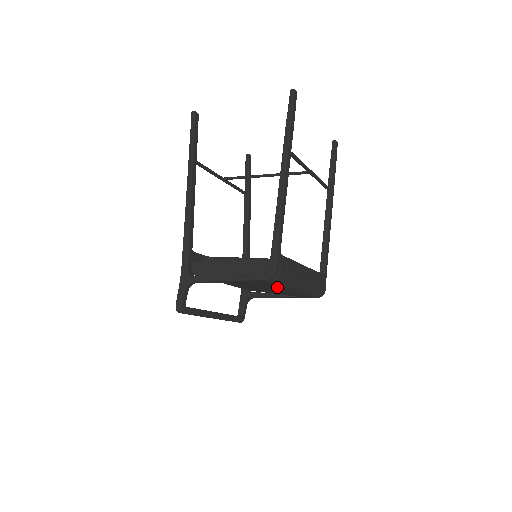
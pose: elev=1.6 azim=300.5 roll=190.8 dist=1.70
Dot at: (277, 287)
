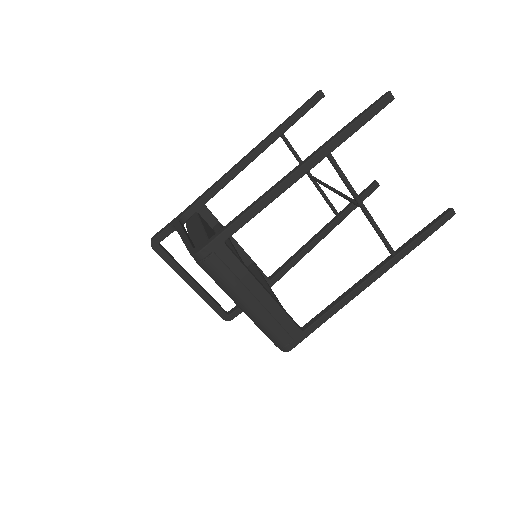
Dot at: occluded
